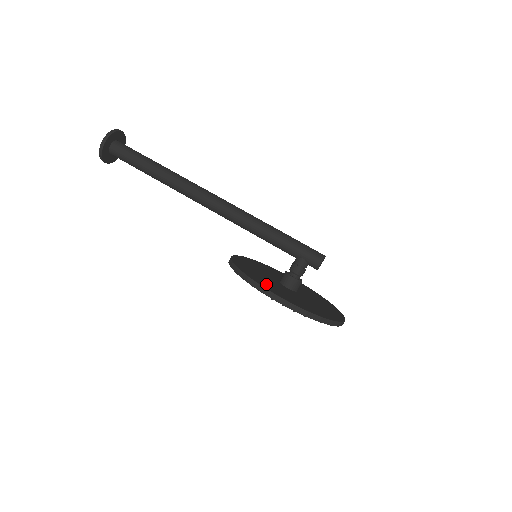
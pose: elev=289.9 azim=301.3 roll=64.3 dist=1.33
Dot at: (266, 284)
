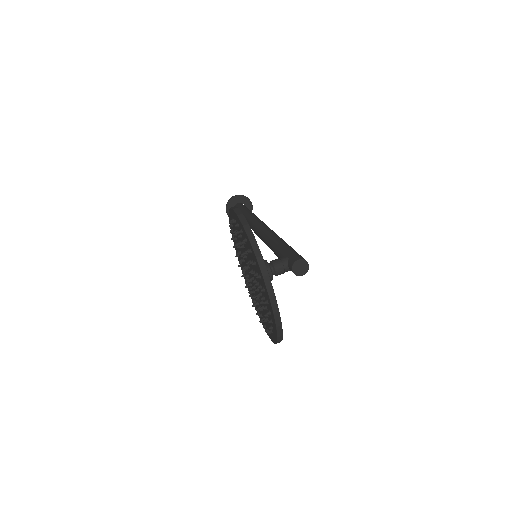
Dot at: occluded
